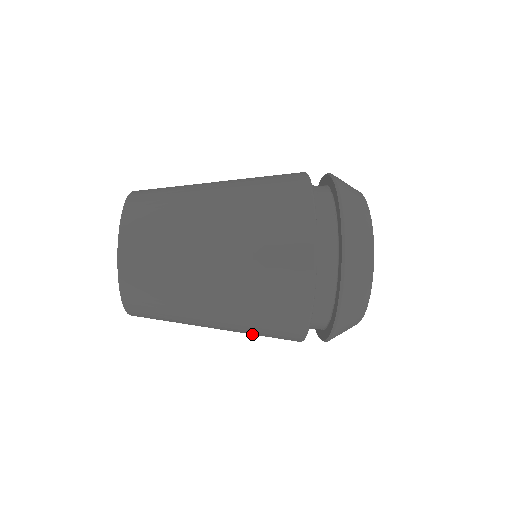
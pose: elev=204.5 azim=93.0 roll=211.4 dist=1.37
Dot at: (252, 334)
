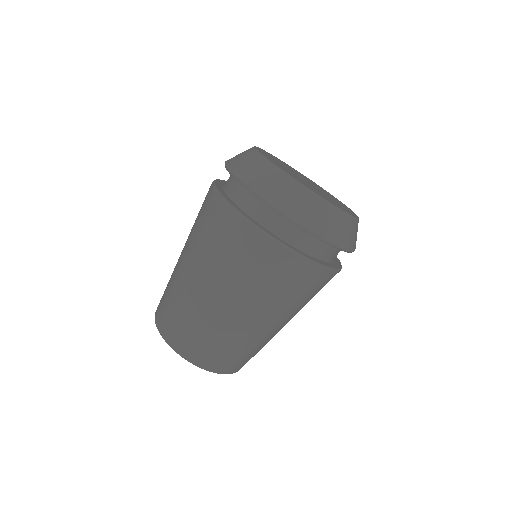
Dot at: (294, 302)
